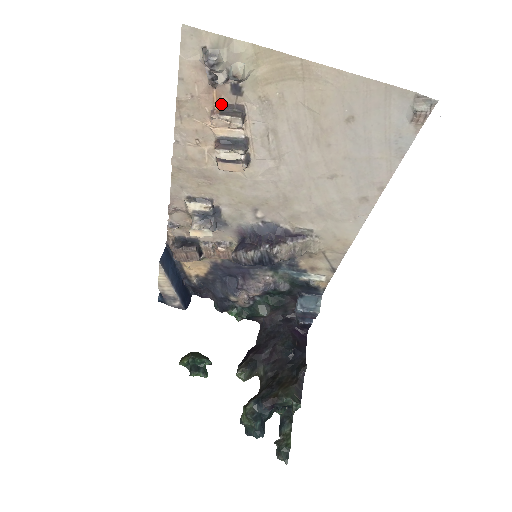
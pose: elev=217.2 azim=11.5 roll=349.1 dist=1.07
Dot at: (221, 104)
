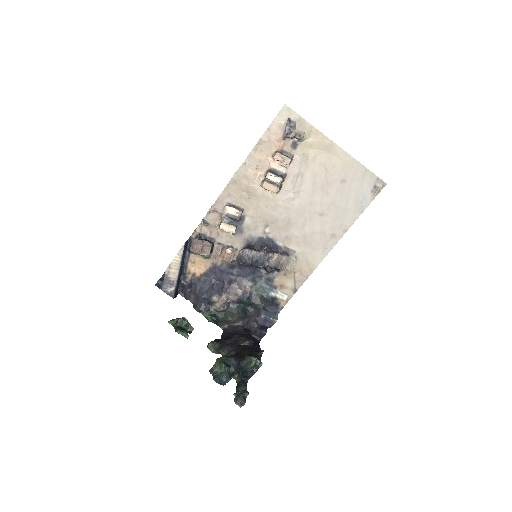
Dot at: (282, 150)
